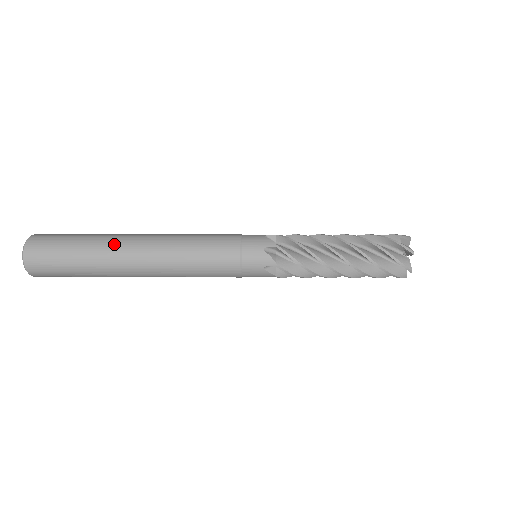
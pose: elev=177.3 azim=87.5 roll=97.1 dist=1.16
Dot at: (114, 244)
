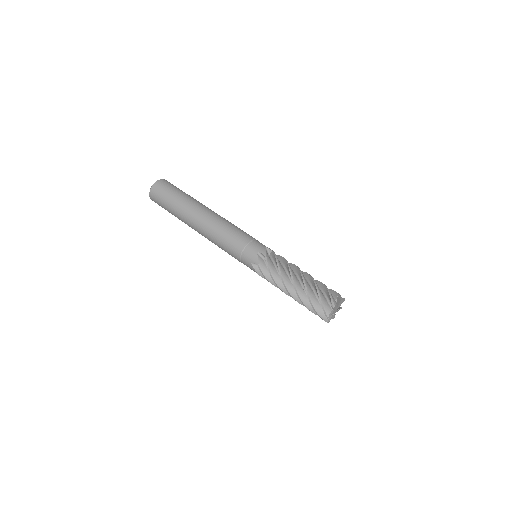
Dot at: (185, 214)
